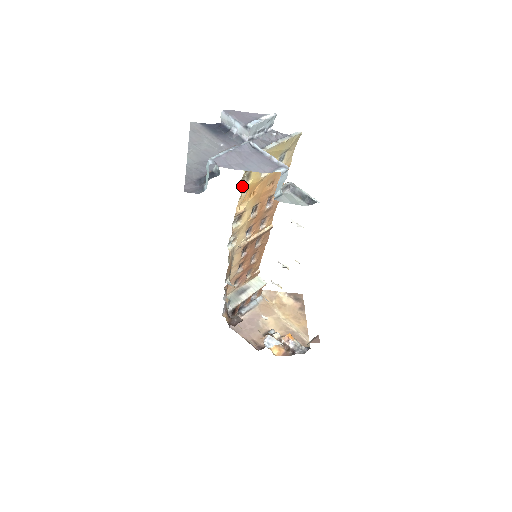
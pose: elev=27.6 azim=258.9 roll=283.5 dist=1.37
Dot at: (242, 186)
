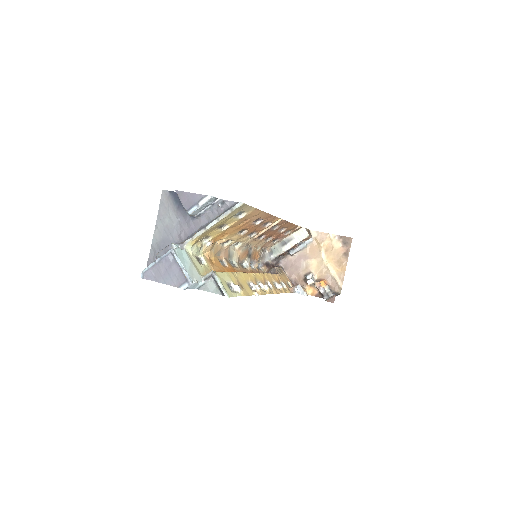
Dot at: (206, 242)
